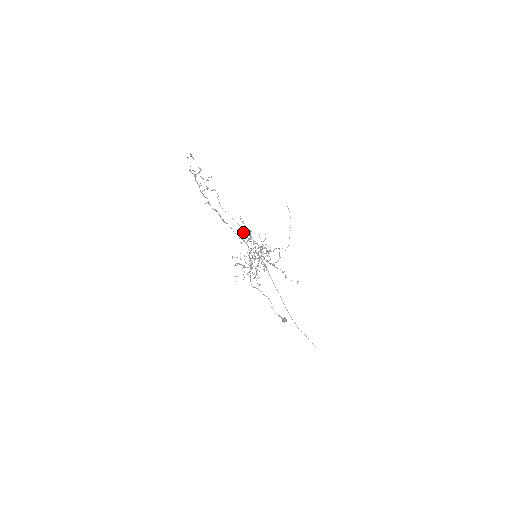
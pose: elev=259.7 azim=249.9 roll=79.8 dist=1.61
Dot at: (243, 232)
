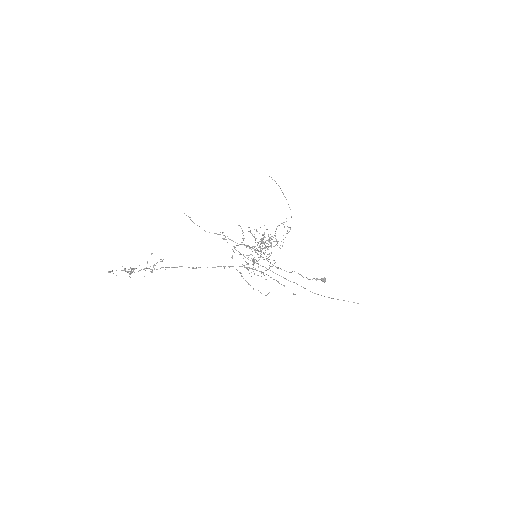
Dot at: (231, 240)
